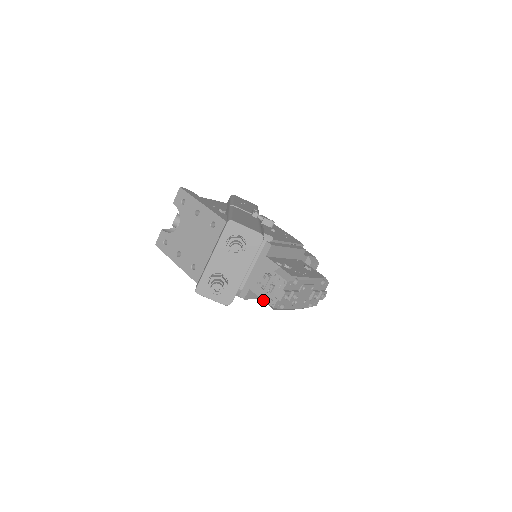
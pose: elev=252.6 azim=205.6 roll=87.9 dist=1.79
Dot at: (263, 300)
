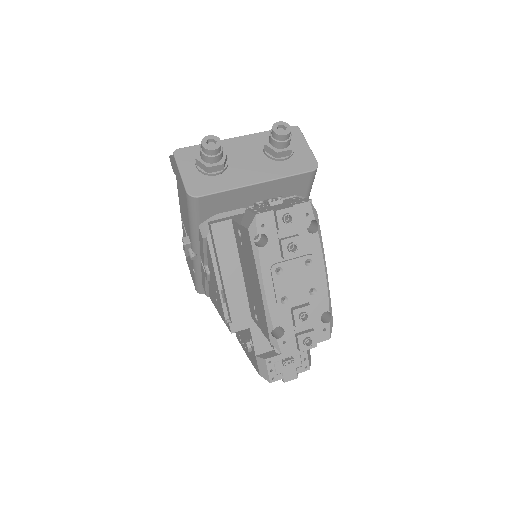
Dot at: (244, 217)
